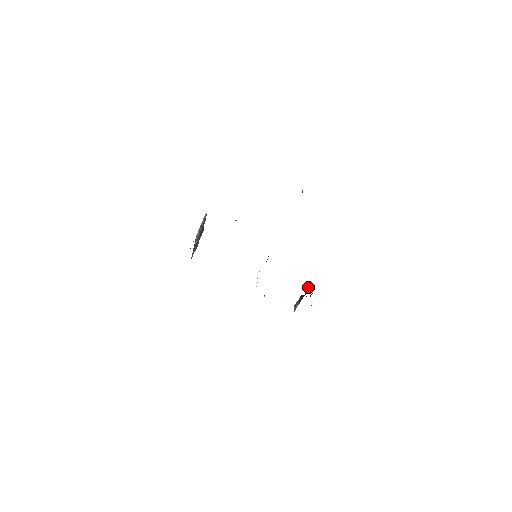
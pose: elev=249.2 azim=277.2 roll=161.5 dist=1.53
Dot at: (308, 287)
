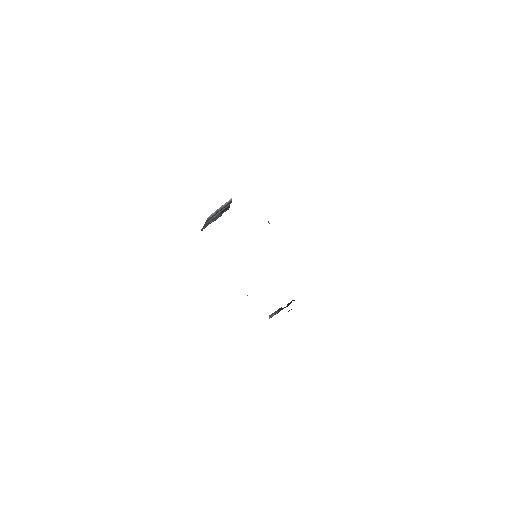
Dot at: occluded
